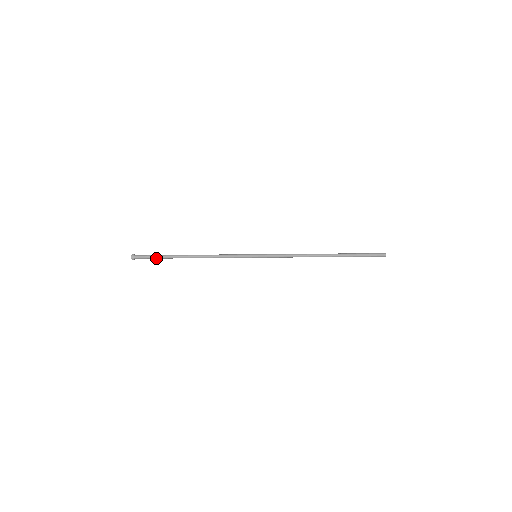
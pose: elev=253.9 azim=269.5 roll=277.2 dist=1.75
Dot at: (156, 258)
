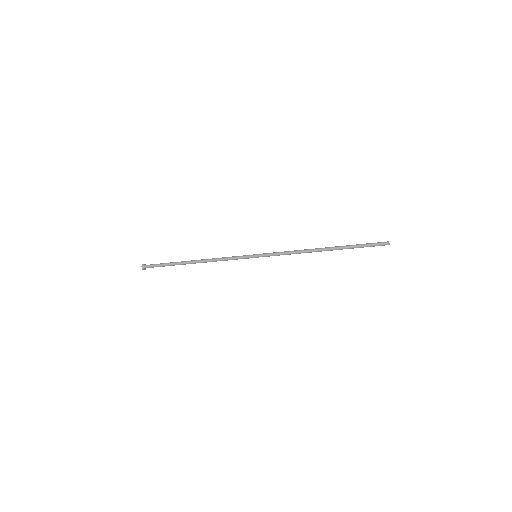
Dot at: (164, 266)
